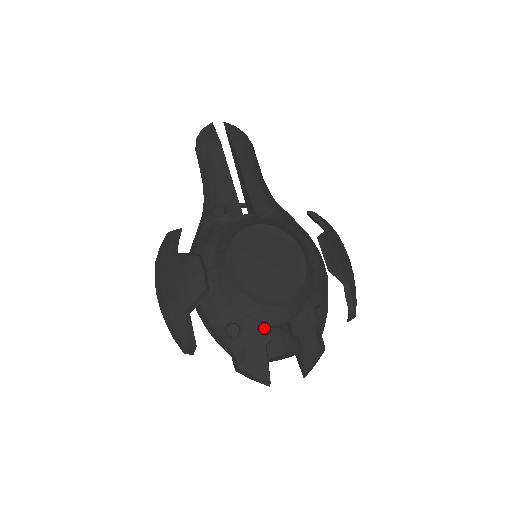
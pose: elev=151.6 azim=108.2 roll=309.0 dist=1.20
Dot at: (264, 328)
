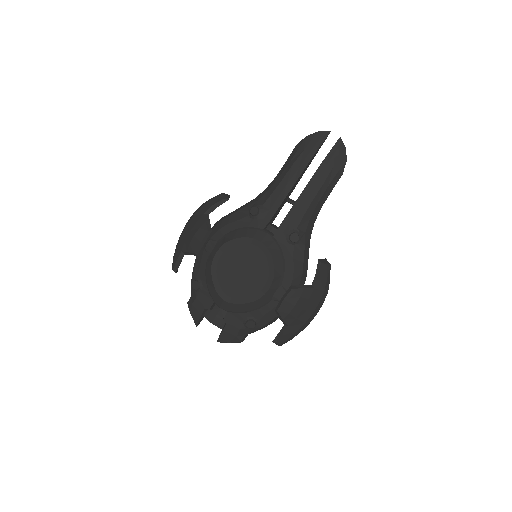
Dot at: (211, 301)
